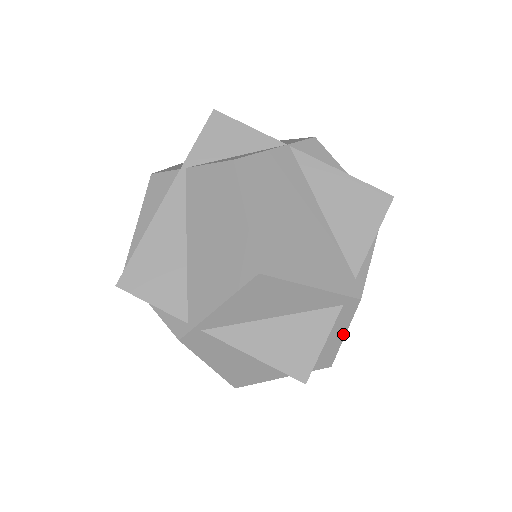
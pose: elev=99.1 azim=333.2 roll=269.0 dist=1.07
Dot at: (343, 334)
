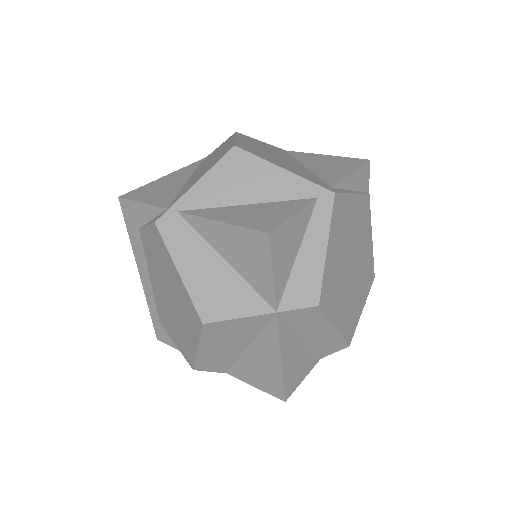
Dot at: (325, 245)
